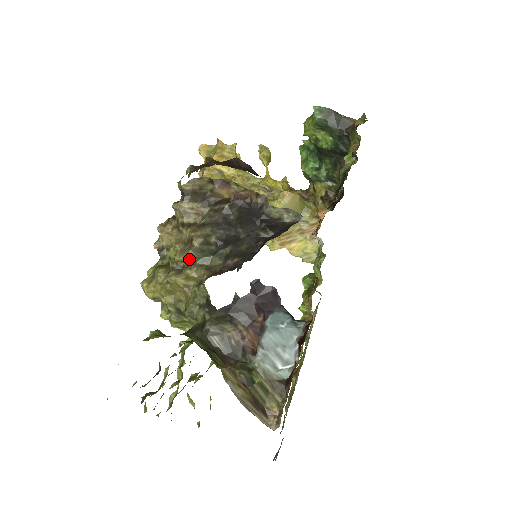
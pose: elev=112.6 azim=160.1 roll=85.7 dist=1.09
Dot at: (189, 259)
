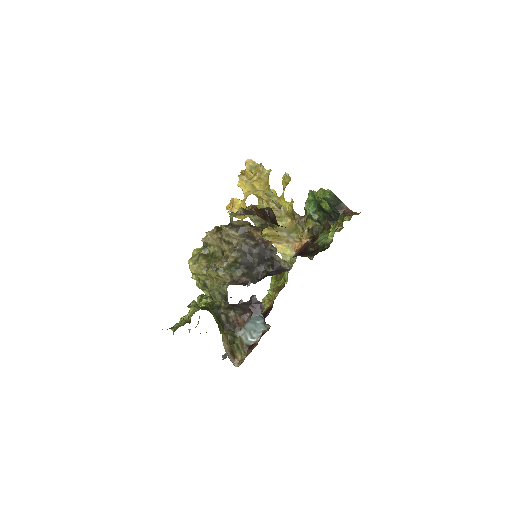
Dot at: (223, 268)
